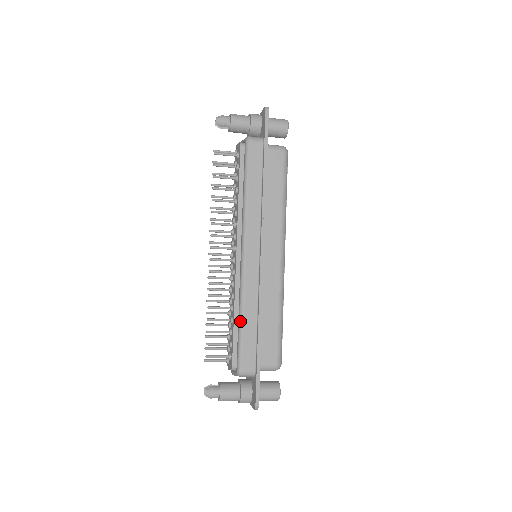
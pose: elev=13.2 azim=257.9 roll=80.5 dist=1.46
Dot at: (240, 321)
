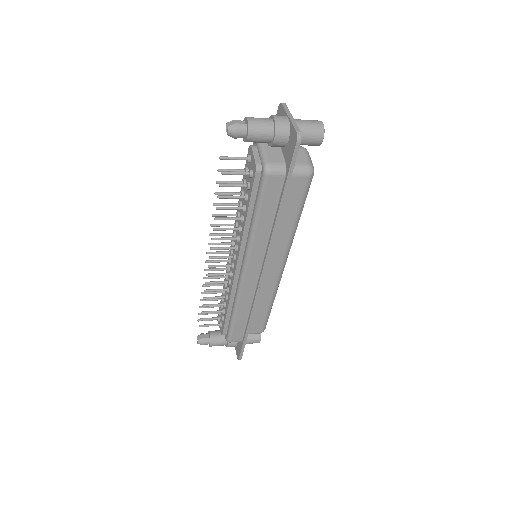
Dot at: (233, 315)
